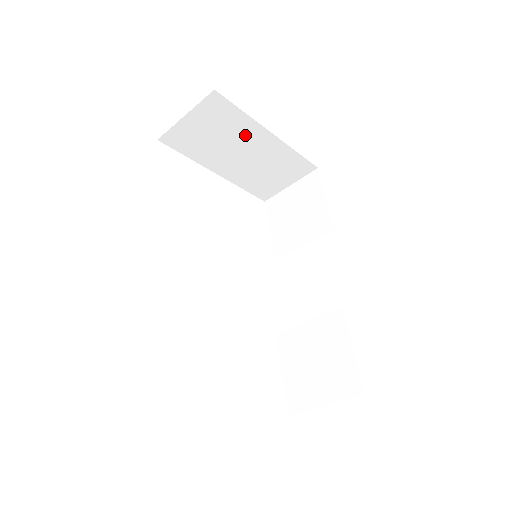
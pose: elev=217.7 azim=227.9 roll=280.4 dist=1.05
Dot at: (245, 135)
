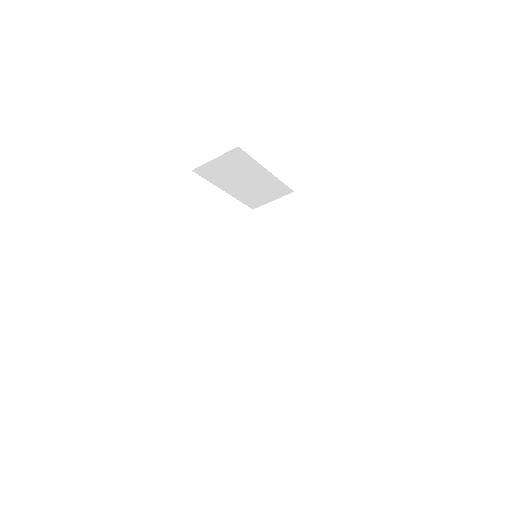
Dot at: (251, 171)
